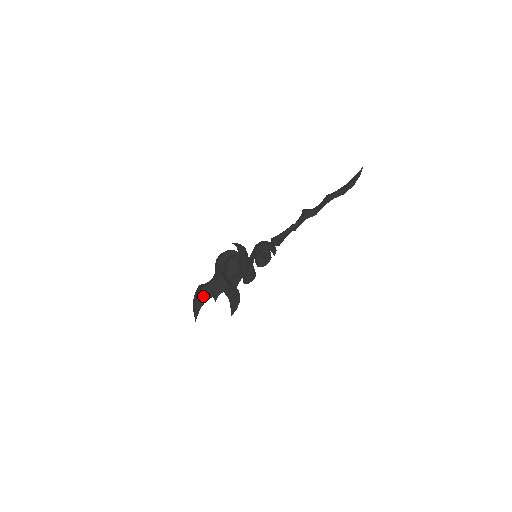
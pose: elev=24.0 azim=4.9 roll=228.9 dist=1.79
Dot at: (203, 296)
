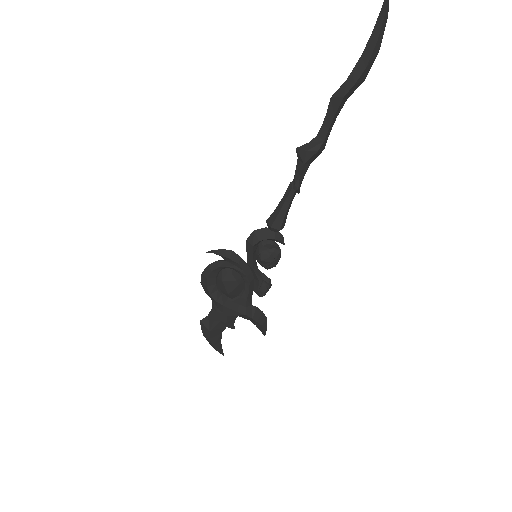
Dot at: (216, 334)
